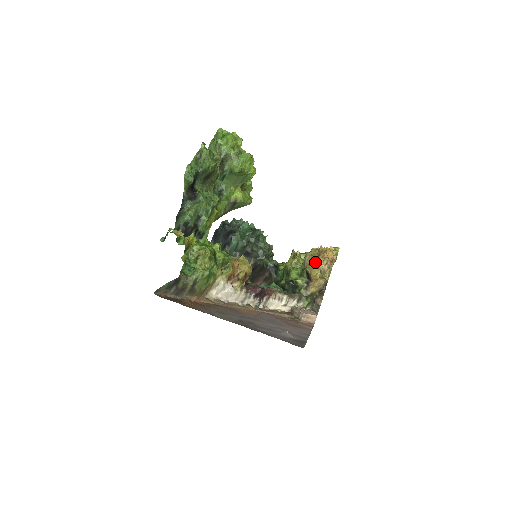
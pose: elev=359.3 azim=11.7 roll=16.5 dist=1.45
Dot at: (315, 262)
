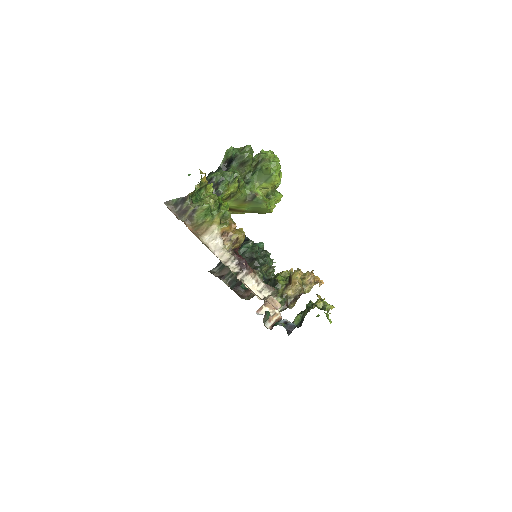
Dot at: (301, 276)
